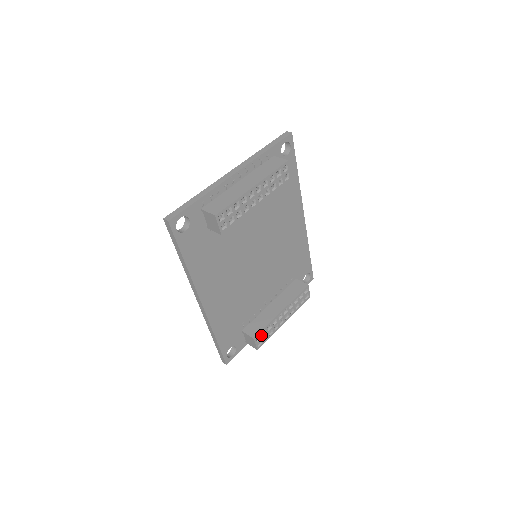
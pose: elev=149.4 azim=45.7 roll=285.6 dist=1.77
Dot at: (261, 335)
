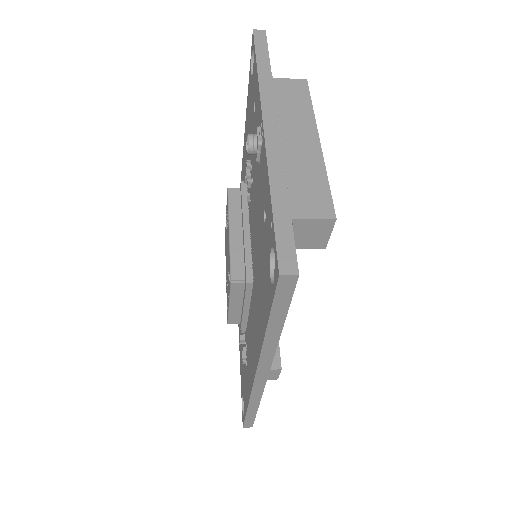
Dot at: occluded
